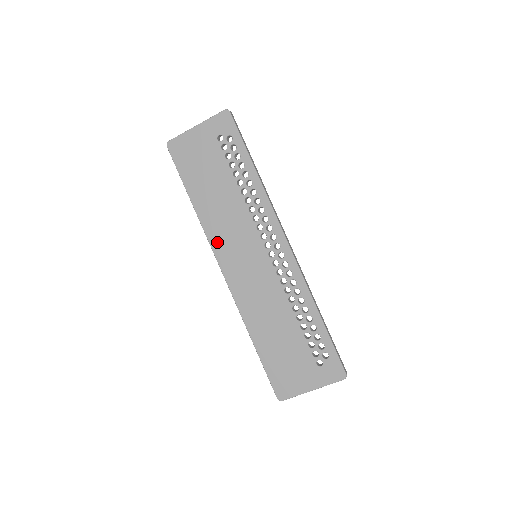
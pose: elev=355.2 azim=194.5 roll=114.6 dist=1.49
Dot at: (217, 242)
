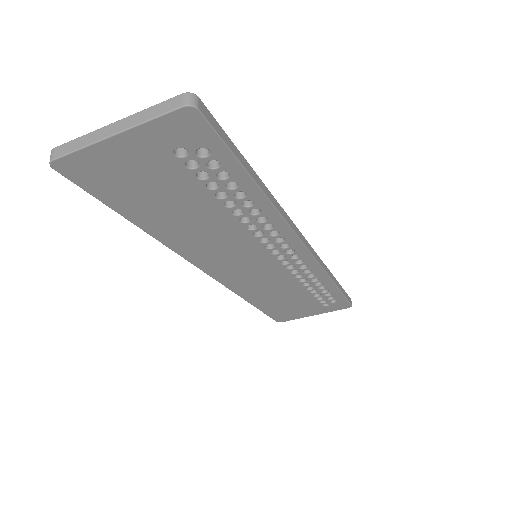
Dot at: (196, 256)
